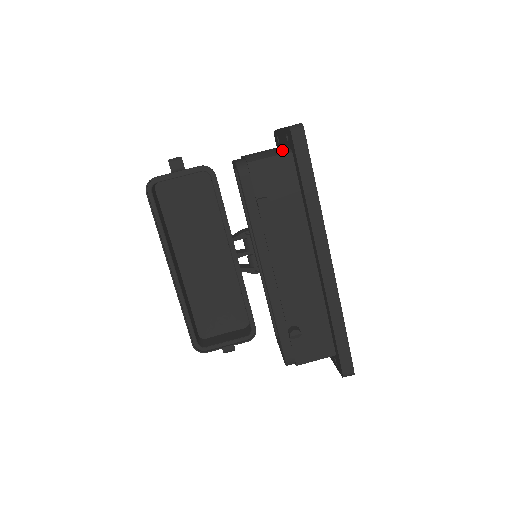
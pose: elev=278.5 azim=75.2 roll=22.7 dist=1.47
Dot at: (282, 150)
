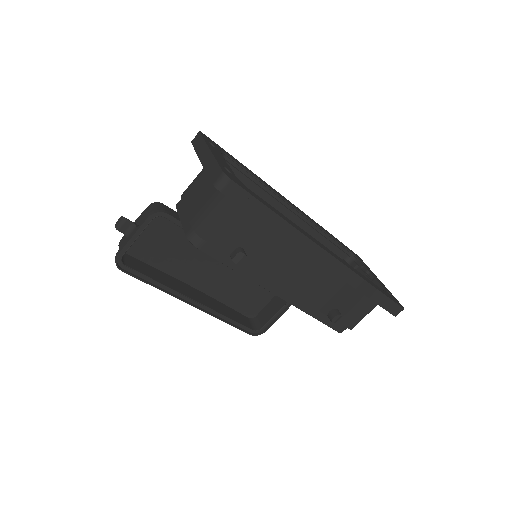
Dot at: (221, 198)
